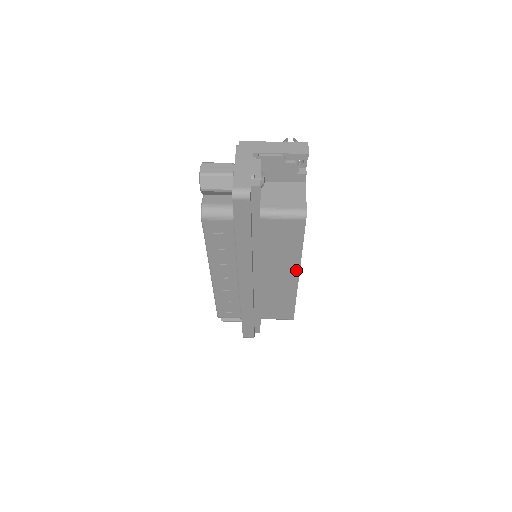
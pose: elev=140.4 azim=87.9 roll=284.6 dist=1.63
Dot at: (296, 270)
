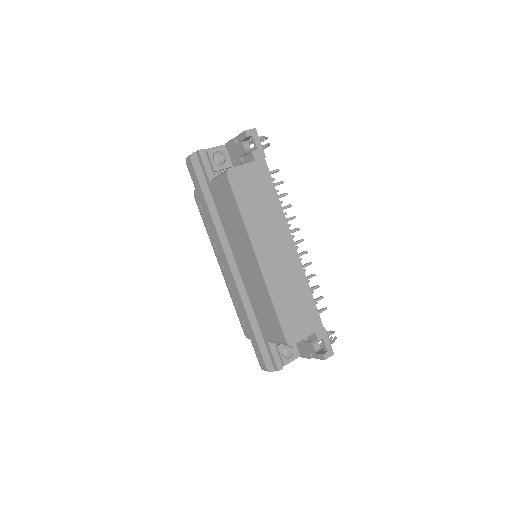
Dot at: (251, 249)
